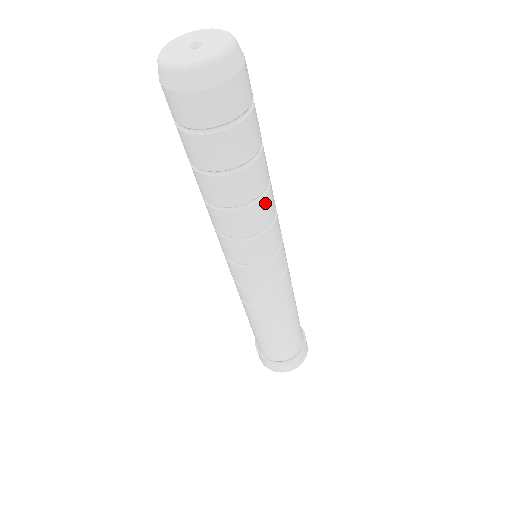
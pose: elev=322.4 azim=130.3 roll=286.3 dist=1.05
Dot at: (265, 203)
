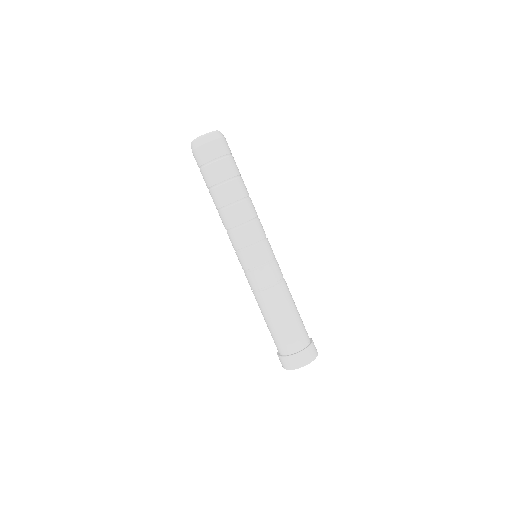
Dot at: (234, 210)
